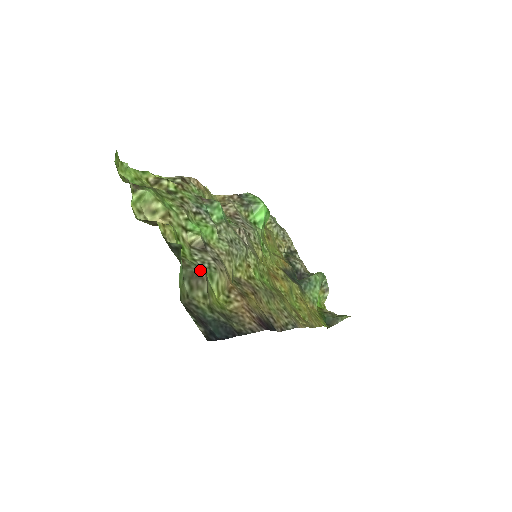
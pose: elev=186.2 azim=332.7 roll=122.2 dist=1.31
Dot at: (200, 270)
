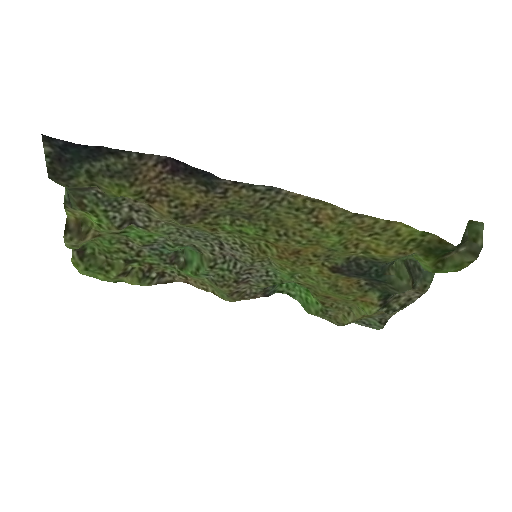
Dot at: (95, 193)
